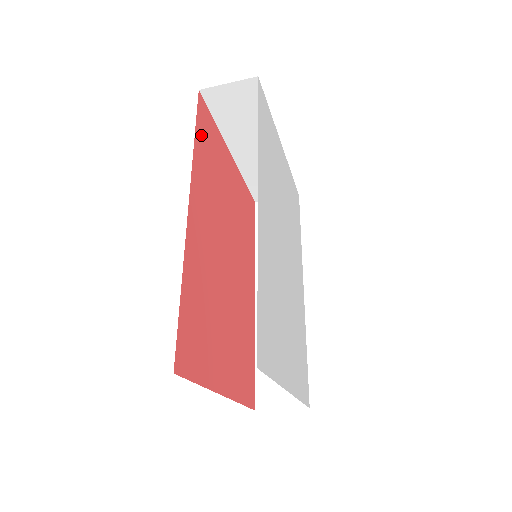
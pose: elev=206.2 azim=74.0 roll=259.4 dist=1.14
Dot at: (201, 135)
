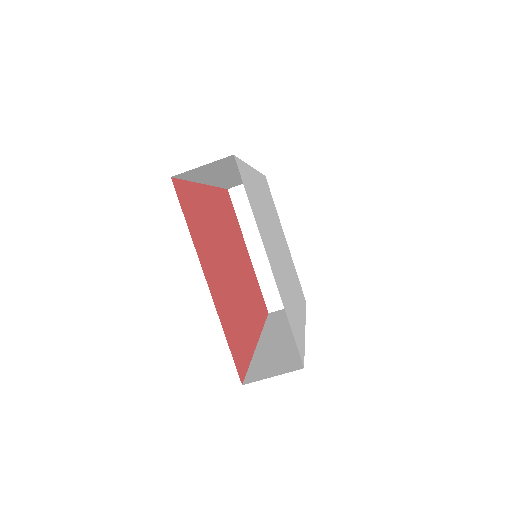
Dot at: (225, 198)
